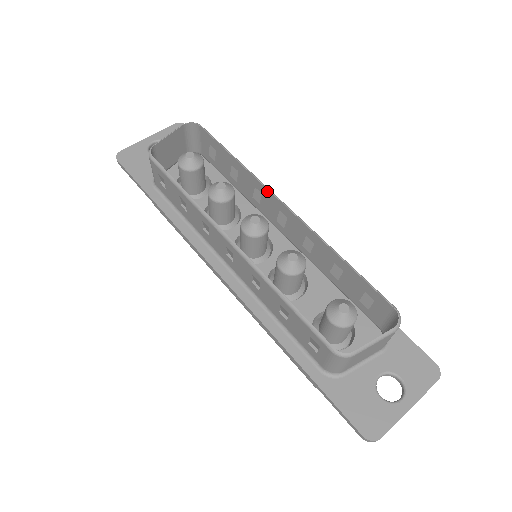
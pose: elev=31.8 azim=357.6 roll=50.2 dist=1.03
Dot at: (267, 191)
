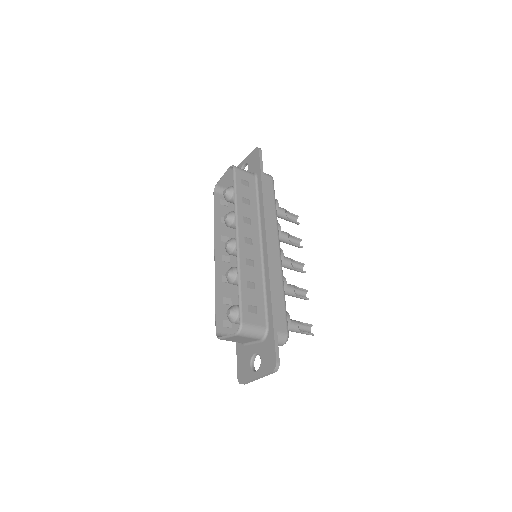
Dot at: (237, 225)
